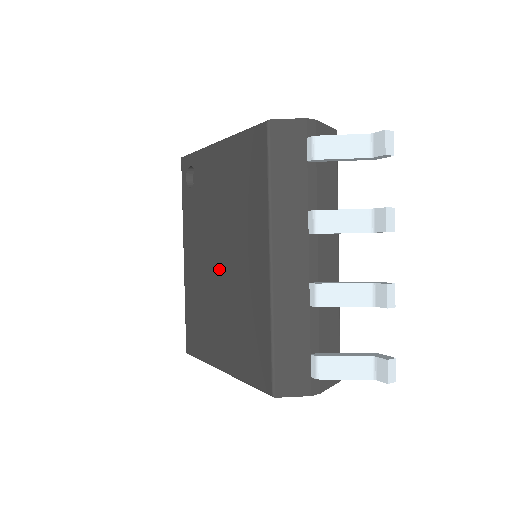
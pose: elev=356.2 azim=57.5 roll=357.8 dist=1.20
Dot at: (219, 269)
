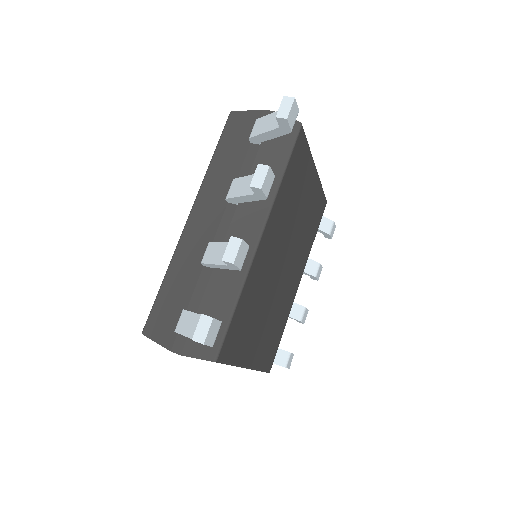
Dot at: occluded
